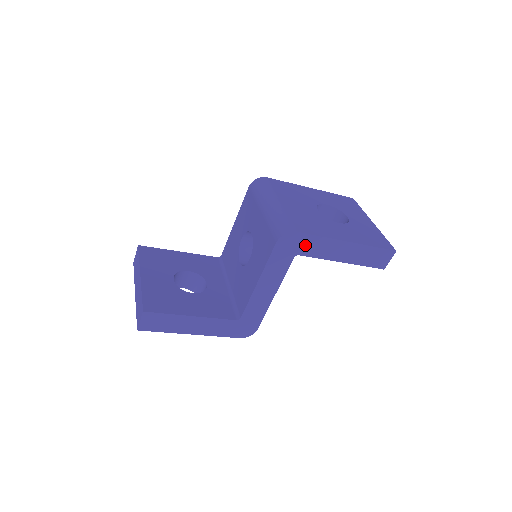
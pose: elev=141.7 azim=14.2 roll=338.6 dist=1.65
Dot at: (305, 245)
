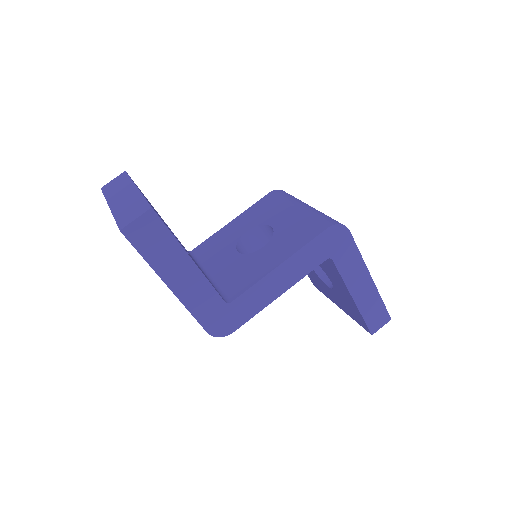
Dot at: (344, 252)
